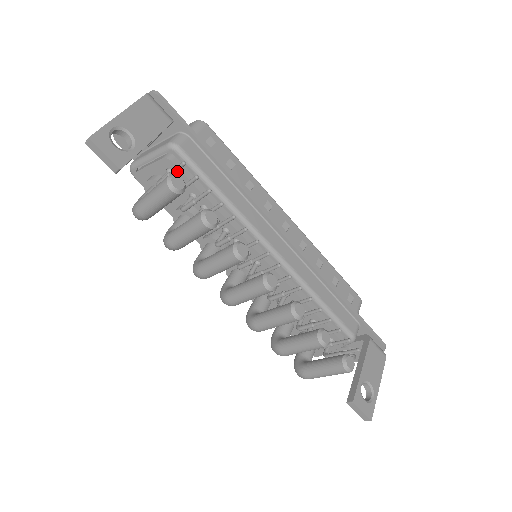
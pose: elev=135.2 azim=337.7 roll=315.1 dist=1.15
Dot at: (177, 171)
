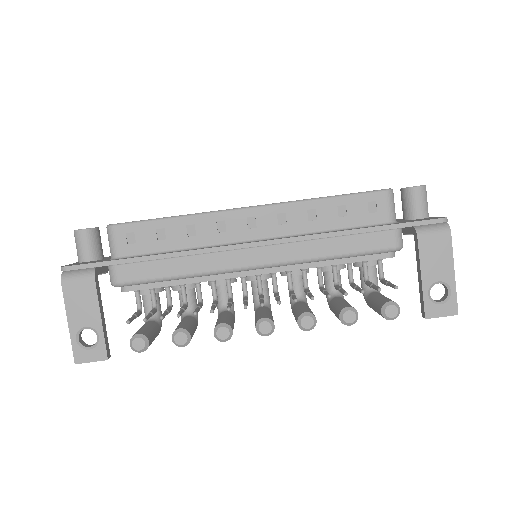
Dot at: occluded
